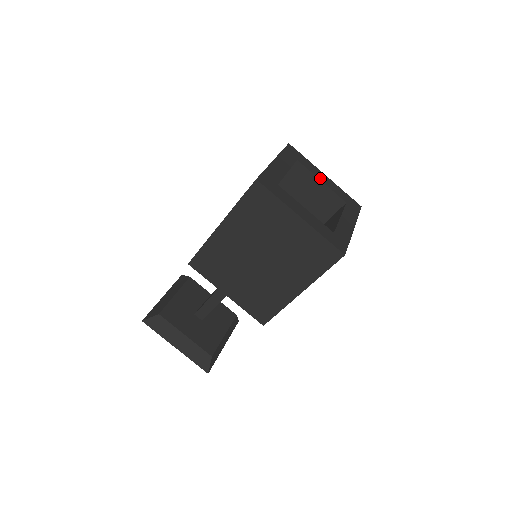
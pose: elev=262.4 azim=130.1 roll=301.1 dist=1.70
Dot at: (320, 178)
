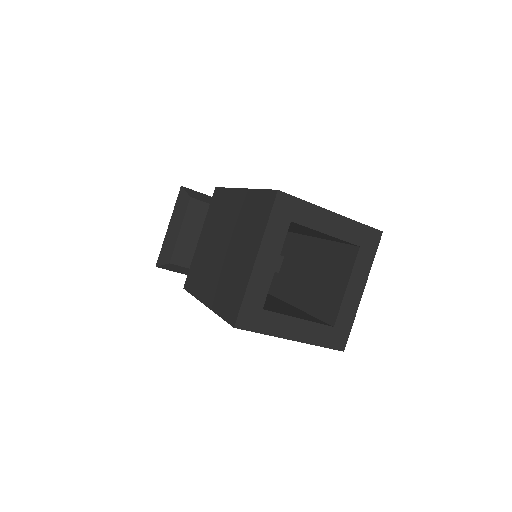
Dot at: (325, 229)
